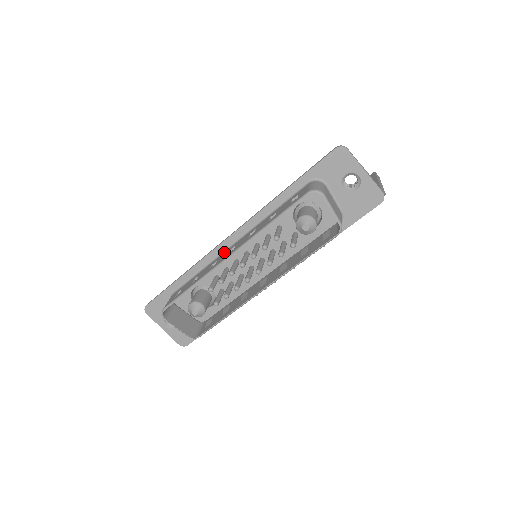
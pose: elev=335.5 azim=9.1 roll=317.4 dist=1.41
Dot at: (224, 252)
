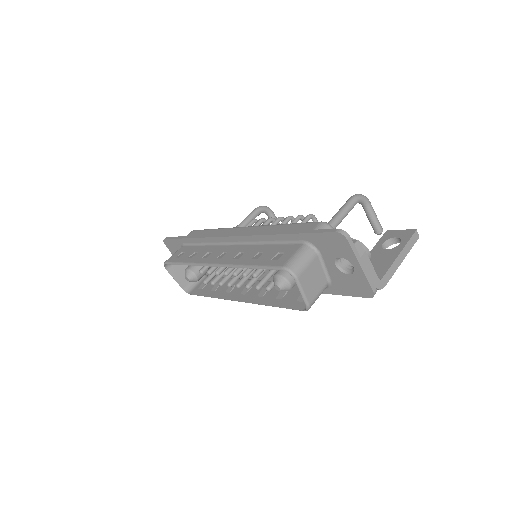
Dot at: (223, 245)
